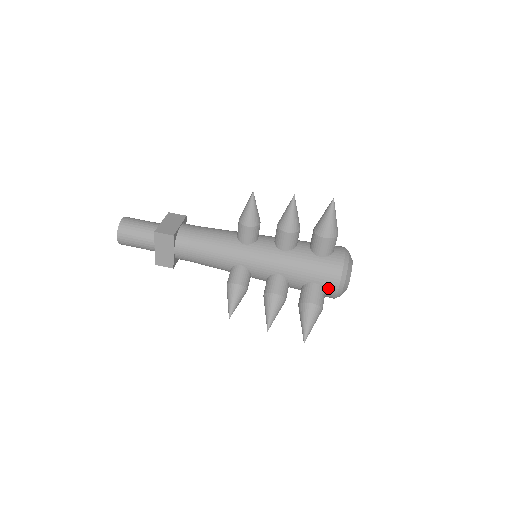
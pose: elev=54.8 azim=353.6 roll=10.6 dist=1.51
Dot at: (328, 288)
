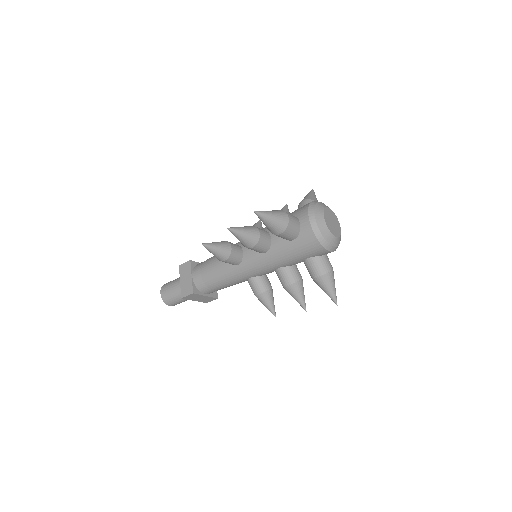
Dot at: (321, 254)
